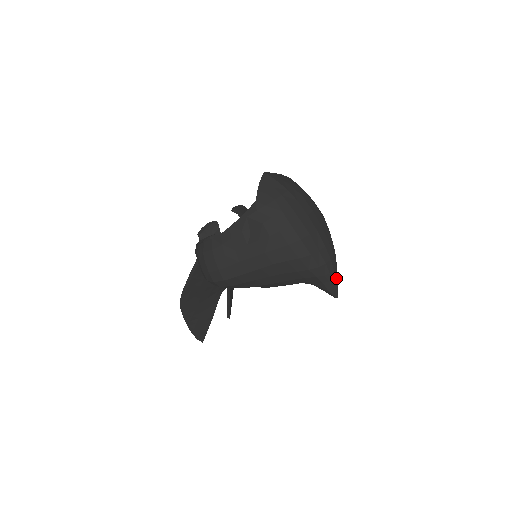
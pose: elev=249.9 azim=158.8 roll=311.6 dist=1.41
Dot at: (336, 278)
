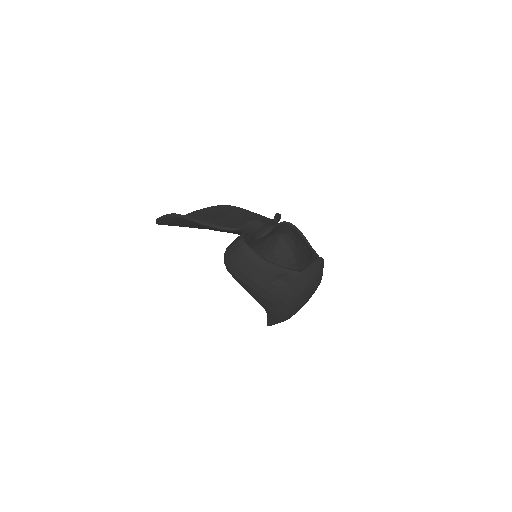
Dot at: occluded
